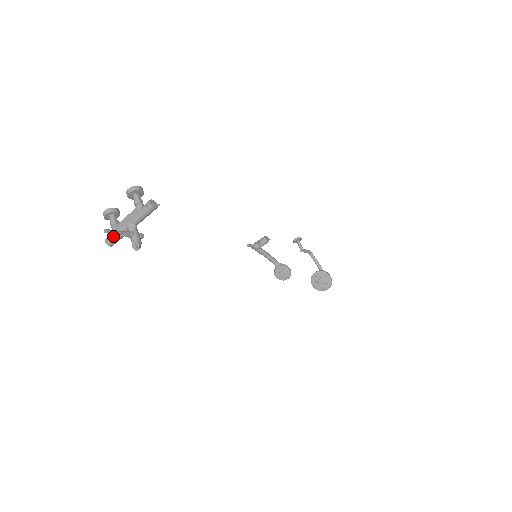
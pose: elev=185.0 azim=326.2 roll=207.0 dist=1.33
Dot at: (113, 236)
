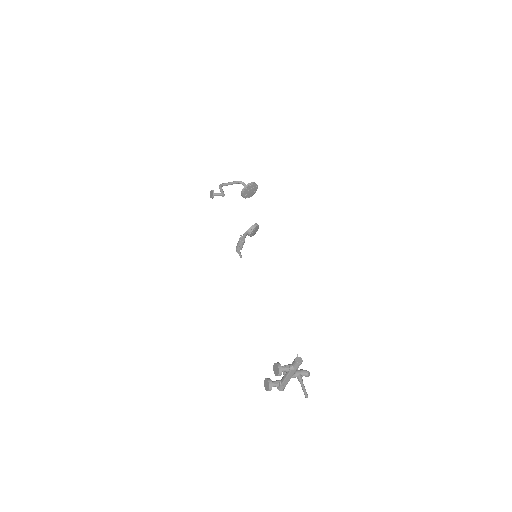
Dot at: (285, 386)
